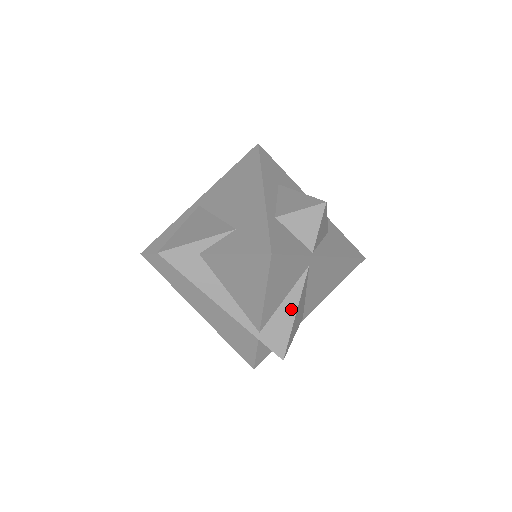
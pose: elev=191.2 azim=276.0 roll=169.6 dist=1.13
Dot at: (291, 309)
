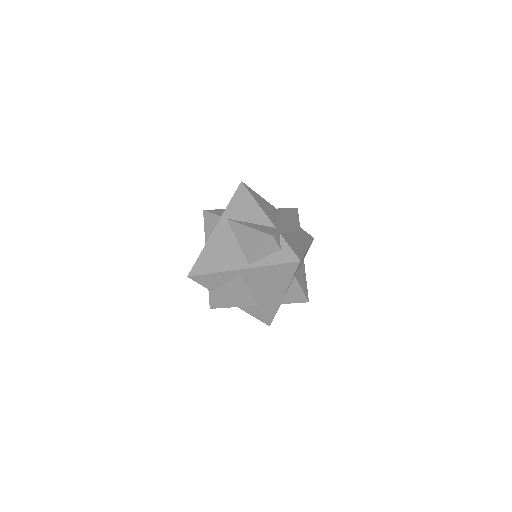
Dot at: occluded
